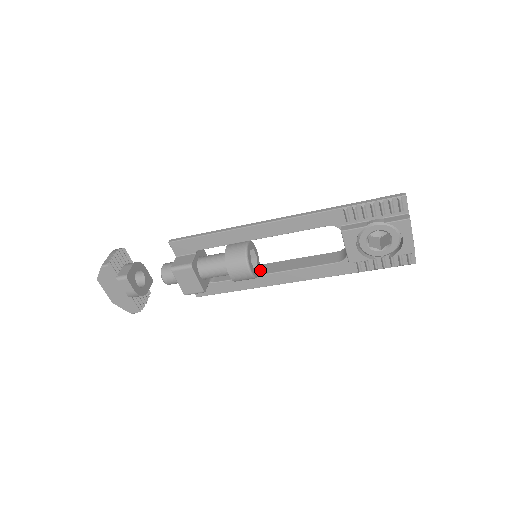
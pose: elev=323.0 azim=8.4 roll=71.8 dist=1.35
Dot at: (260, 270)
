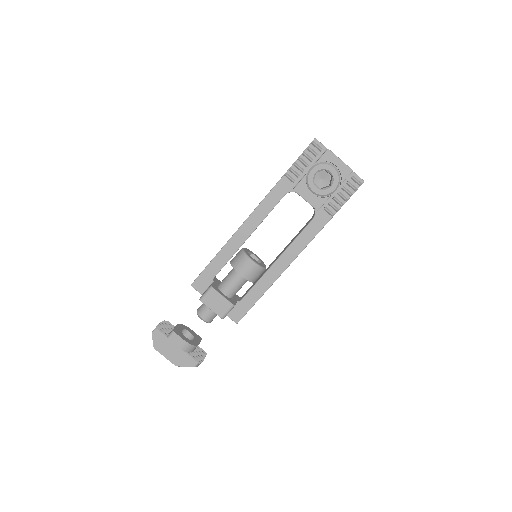
Dot at: (268, 268)
